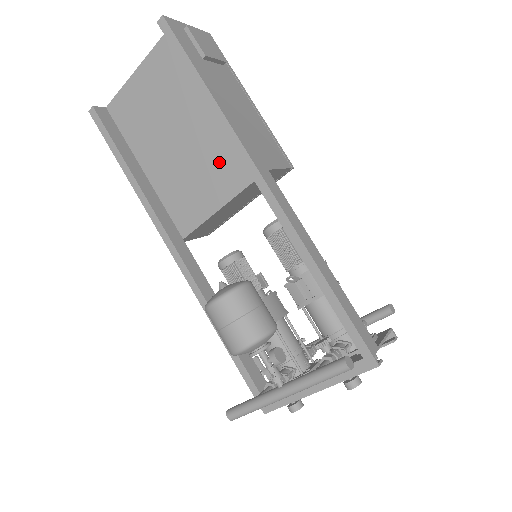
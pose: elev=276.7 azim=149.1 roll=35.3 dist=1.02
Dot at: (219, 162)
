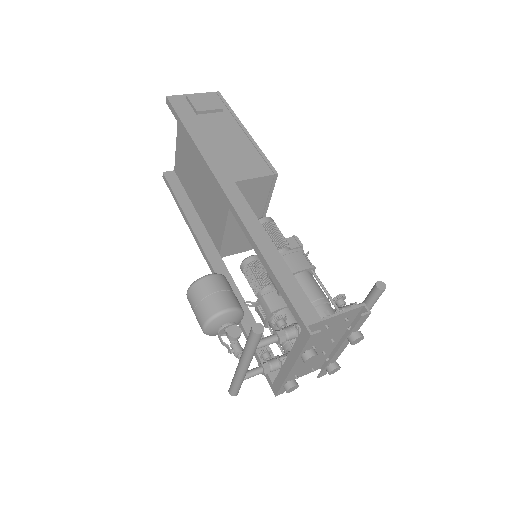
Dot at: occluded
